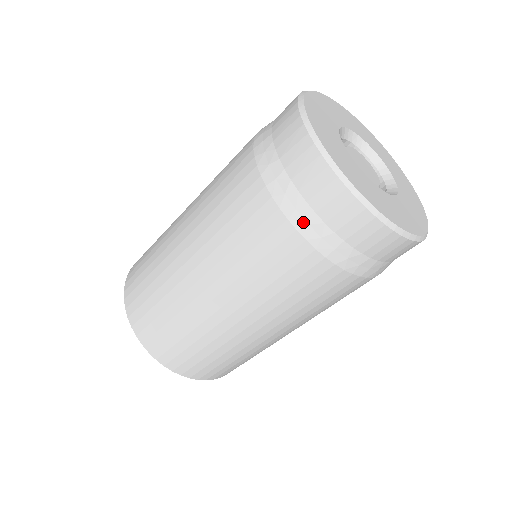
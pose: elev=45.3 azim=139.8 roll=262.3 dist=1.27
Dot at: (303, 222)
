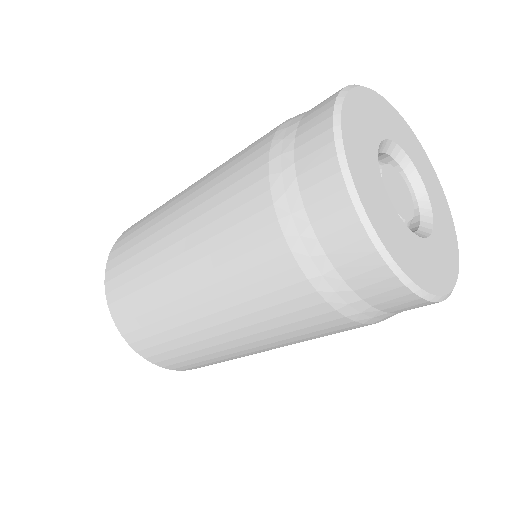
Dot at: (279, 169)
